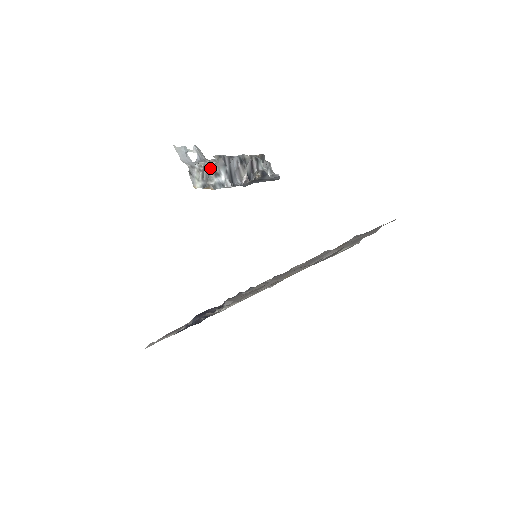
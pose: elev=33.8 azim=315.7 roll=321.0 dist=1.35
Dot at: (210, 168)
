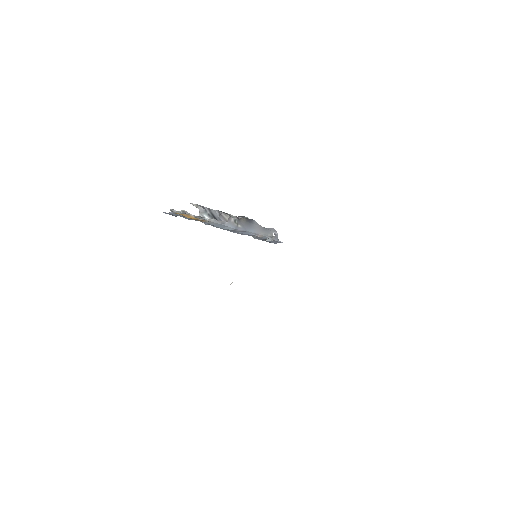
Dot at: (194, 215)
